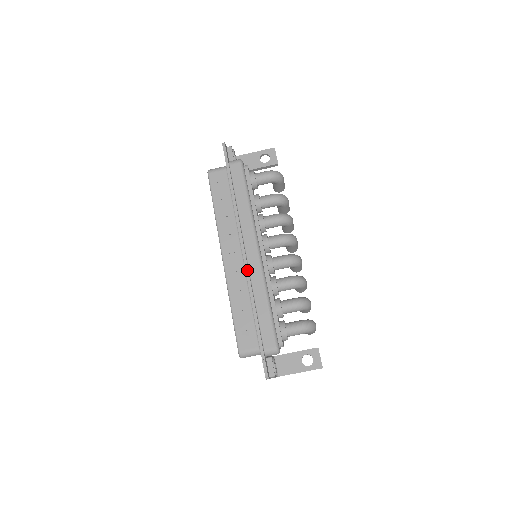
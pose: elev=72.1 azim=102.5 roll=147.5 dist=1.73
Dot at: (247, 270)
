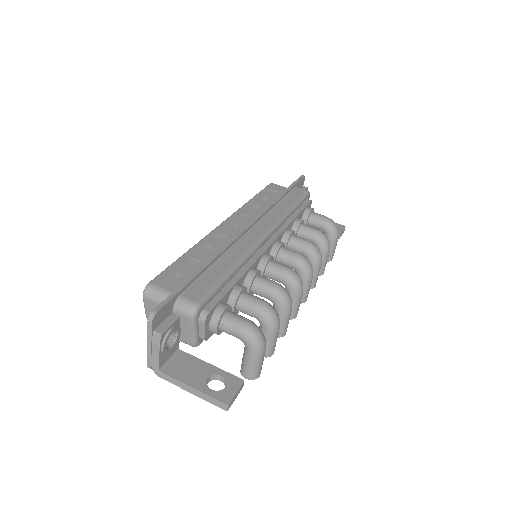
Dot at: (238, 235)
